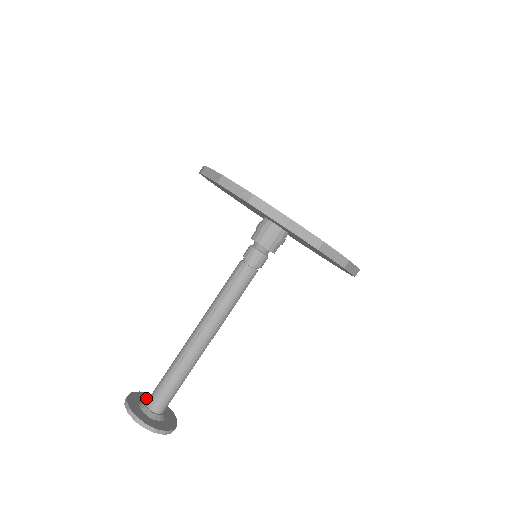
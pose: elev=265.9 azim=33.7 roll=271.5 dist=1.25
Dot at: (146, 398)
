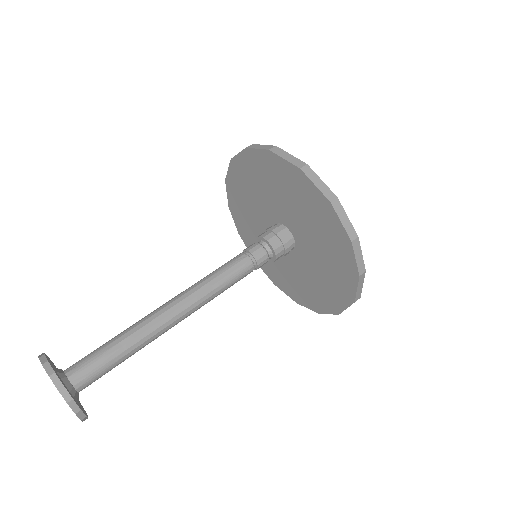
Dot at: occluded
